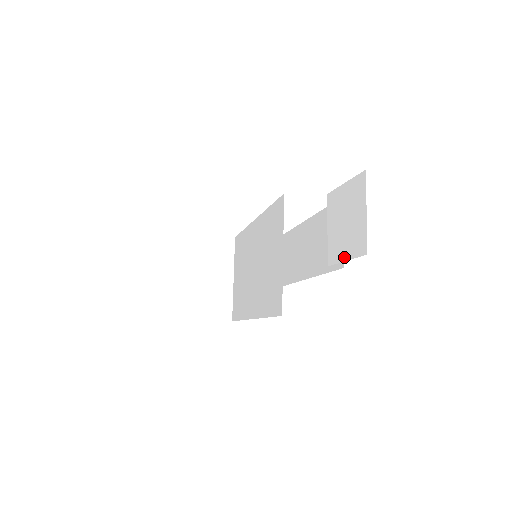
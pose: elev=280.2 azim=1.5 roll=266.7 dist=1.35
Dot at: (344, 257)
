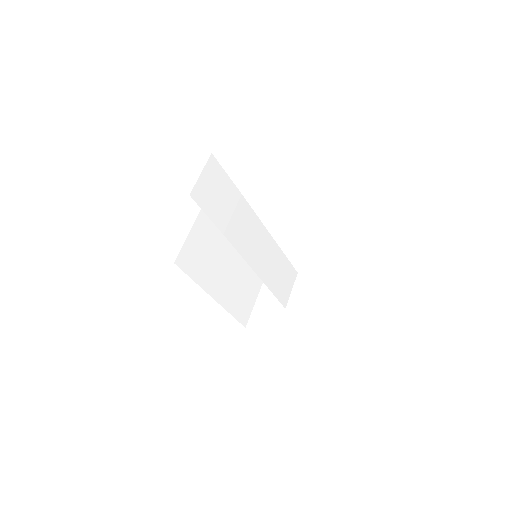
Dot at: occluded
